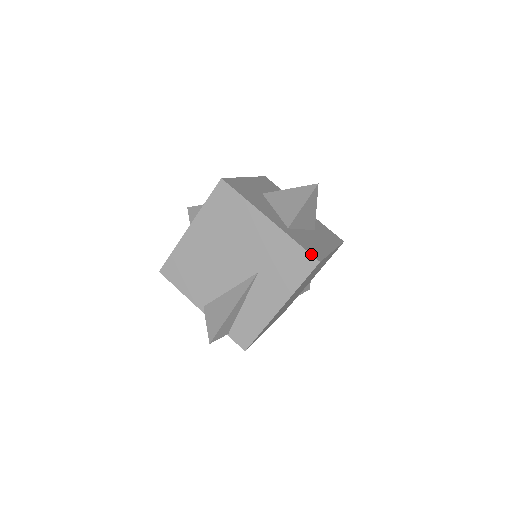
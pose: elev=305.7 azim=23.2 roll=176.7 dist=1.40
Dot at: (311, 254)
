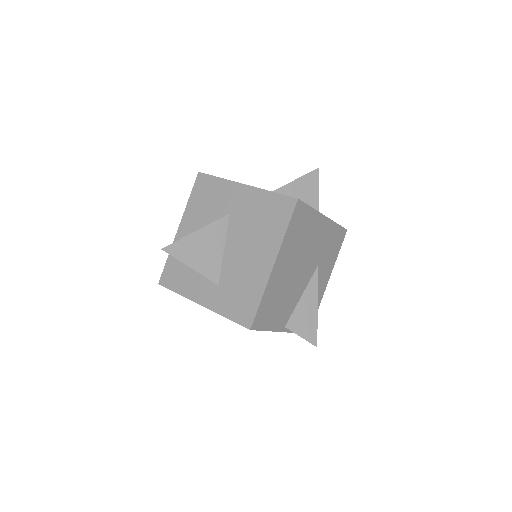
Dot at: occluded
